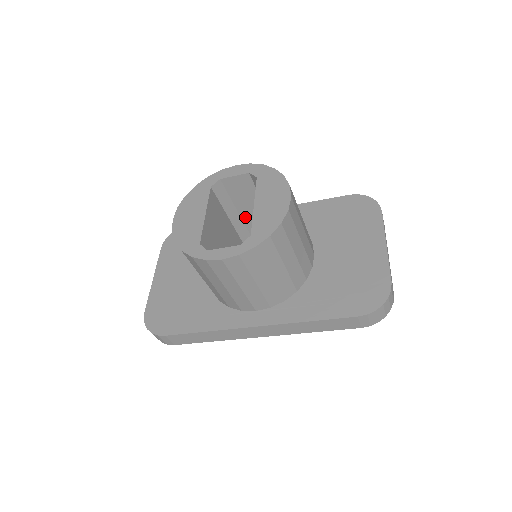
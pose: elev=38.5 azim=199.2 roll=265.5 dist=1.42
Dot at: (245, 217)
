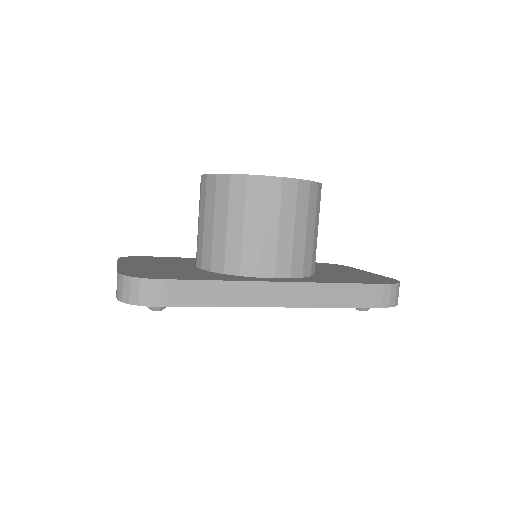
Dot at: occluded
